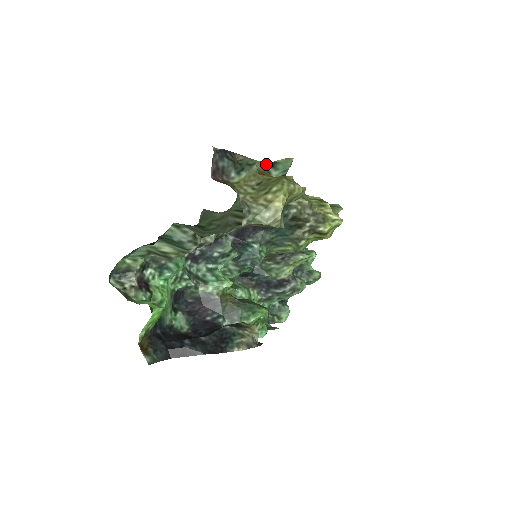
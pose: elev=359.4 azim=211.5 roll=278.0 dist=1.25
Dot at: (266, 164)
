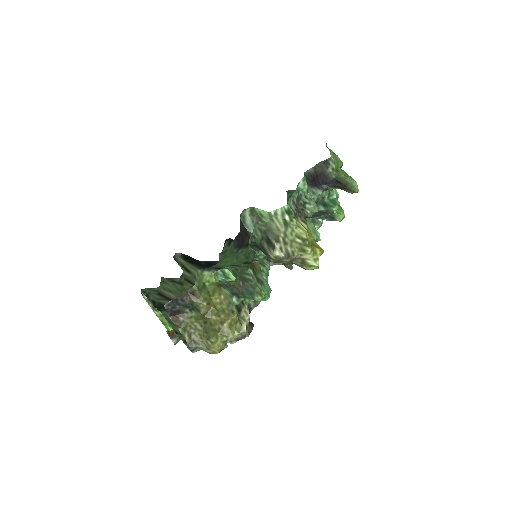
Dot at: (228, 266)
